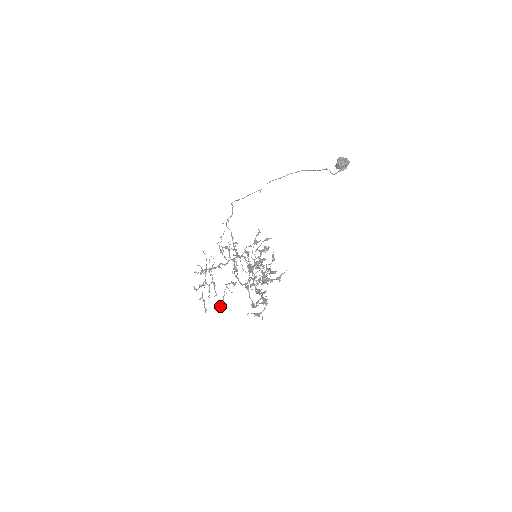
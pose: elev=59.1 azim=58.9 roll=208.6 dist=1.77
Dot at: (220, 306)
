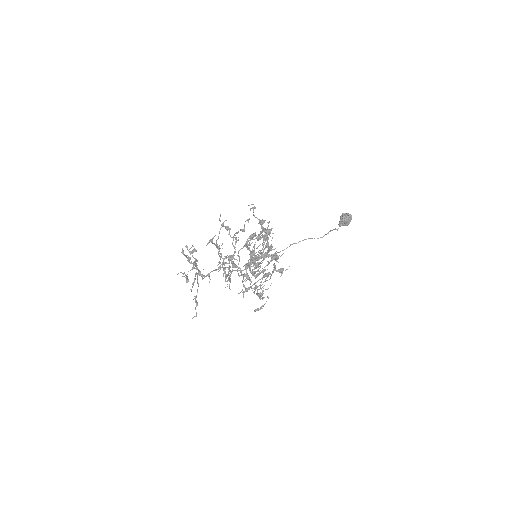
Dot at: (214, 236)
